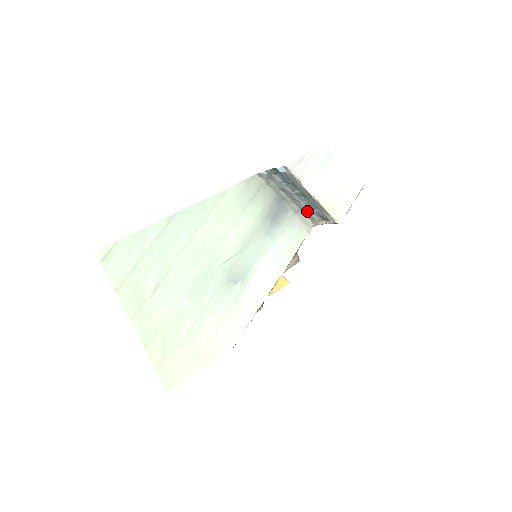
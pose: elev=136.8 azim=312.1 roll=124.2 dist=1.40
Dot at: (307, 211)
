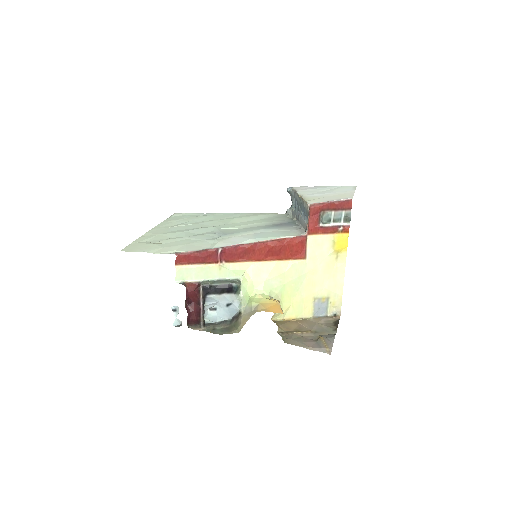
Dot at: (303, 222)
